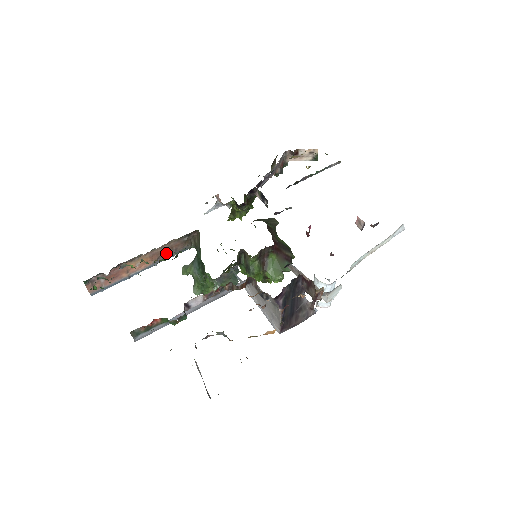
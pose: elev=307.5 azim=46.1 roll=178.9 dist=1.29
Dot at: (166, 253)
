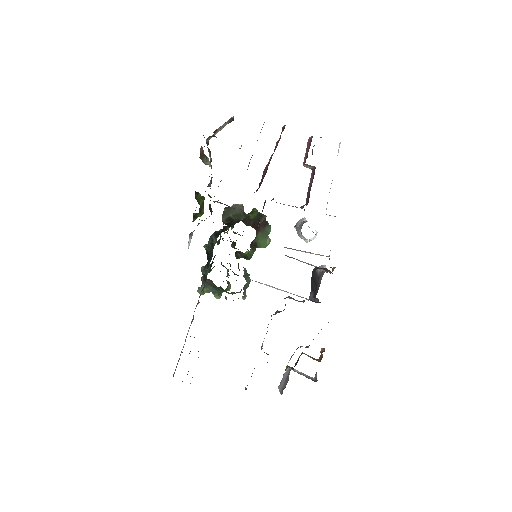
Dot at: (195, 308)
